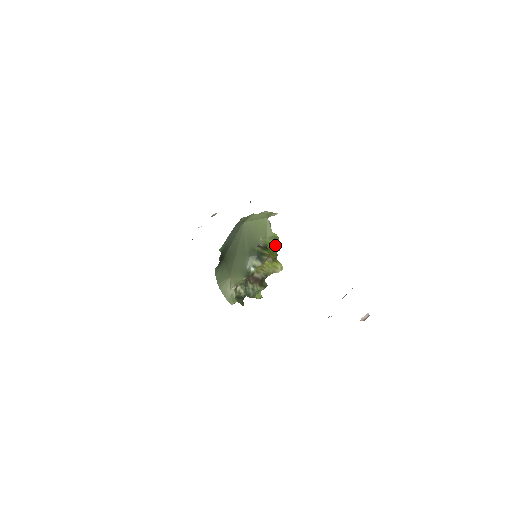
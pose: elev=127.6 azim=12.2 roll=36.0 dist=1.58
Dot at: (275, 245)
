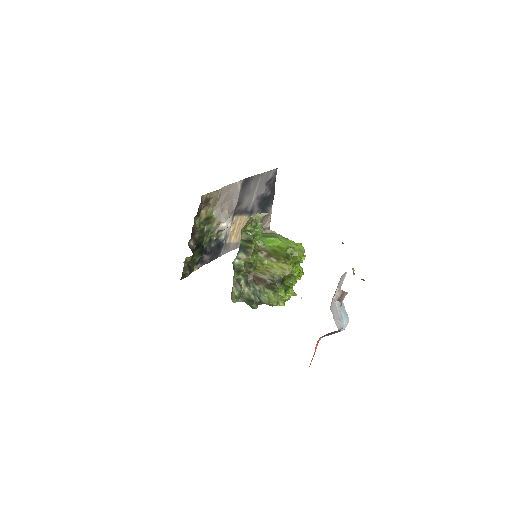
Dot at: (286, 249)
